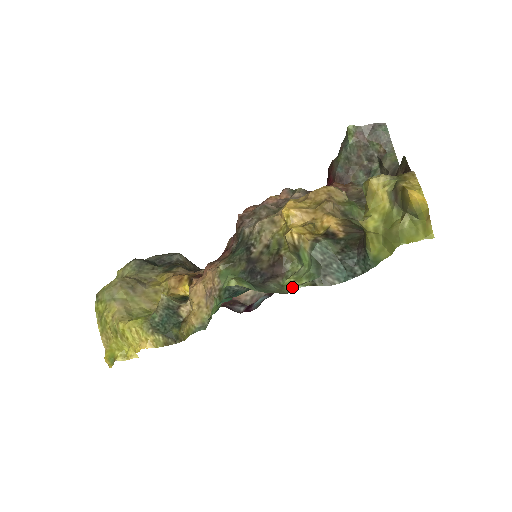
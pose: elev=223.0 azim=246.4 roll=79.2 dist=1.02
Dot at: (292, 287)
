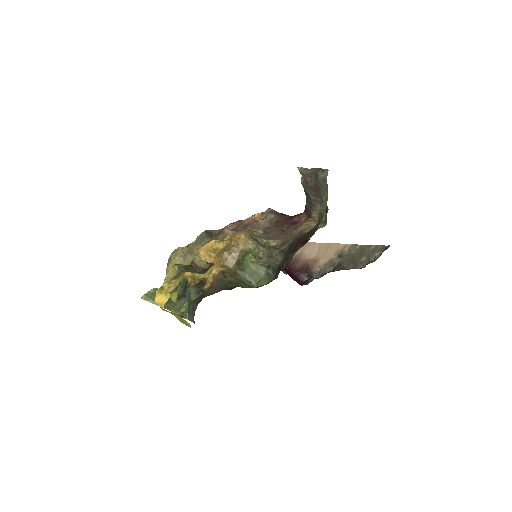
Dot at: (180, 311)
